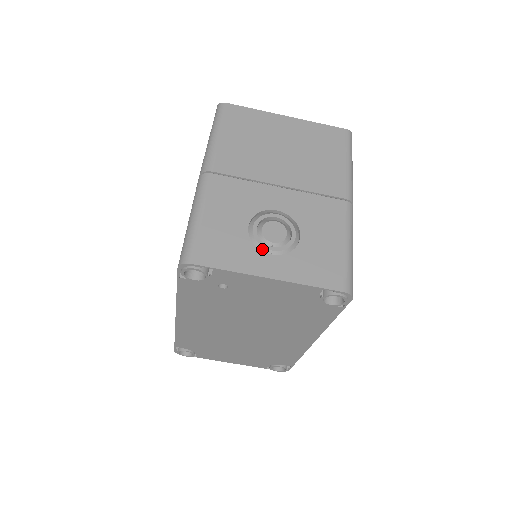
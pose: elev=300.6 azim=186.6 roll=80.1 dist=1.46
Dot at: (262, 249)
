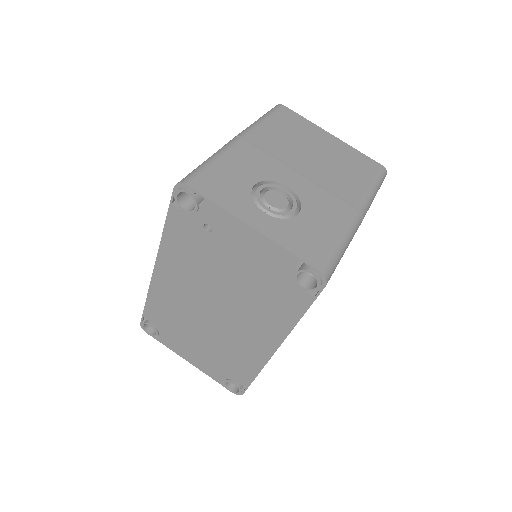
Dot at: (258, 206)
